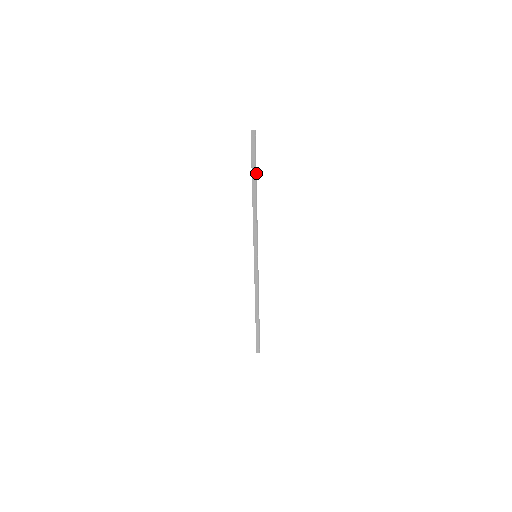
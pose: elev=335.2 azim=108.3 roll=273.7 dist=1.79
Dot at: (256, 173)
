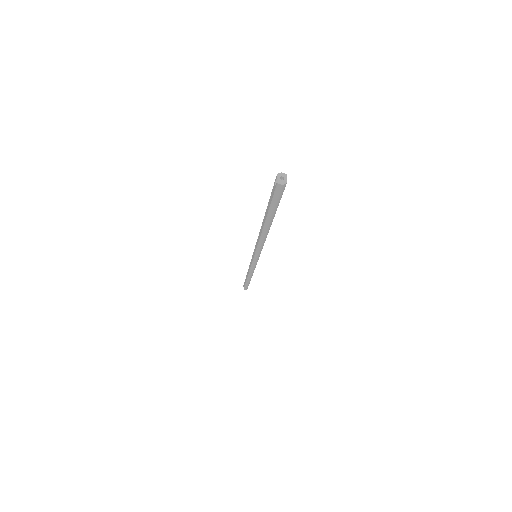
Dot at: occluded
